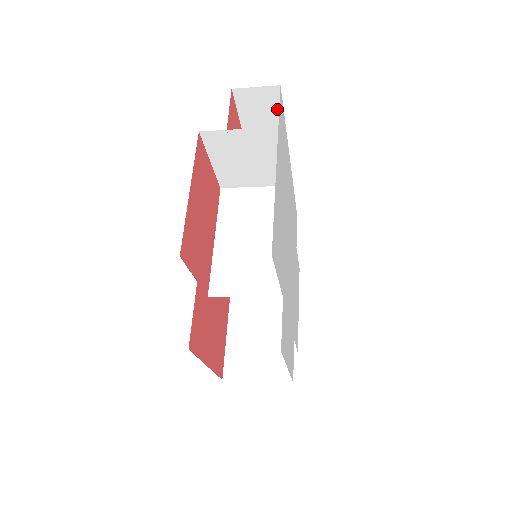
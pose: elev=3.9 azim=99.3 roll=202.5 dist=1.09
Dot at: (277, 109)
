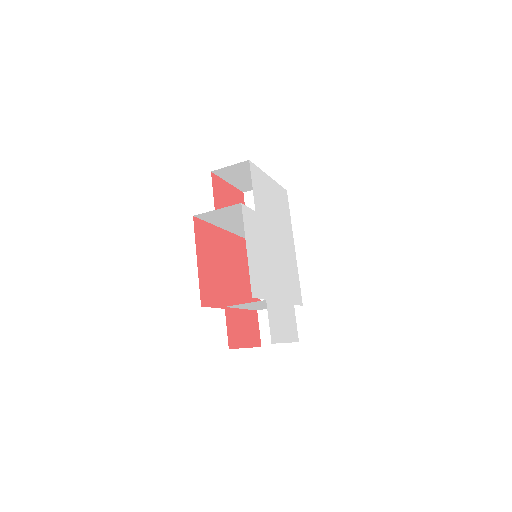
Dot at: occluded
